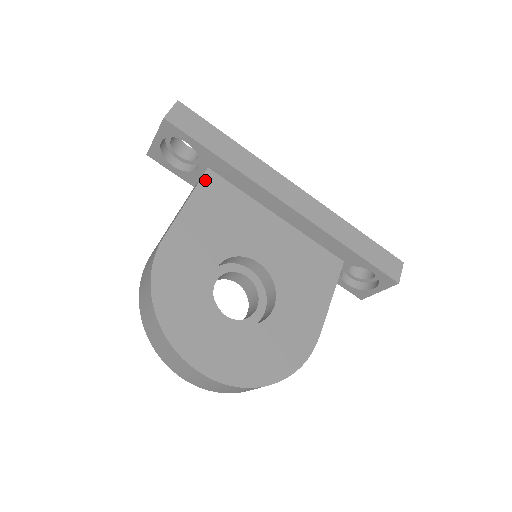
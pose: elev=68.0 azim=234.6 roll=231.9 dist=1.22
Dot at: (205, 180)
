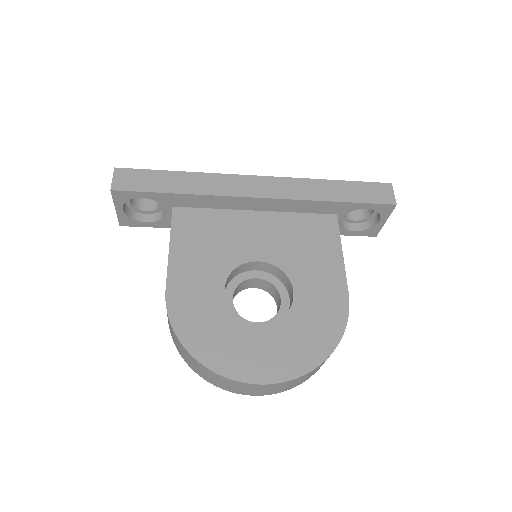
Dot at: (175, 219)
